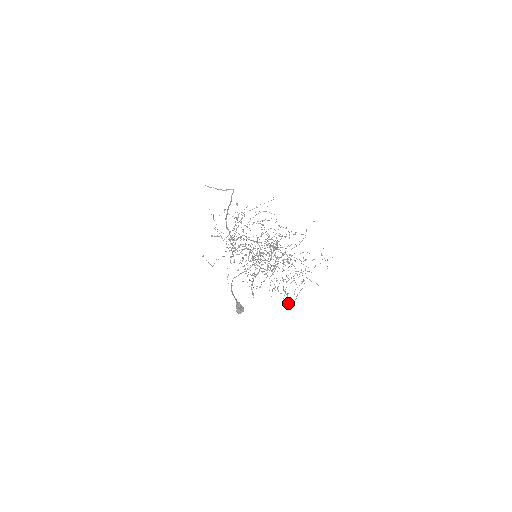
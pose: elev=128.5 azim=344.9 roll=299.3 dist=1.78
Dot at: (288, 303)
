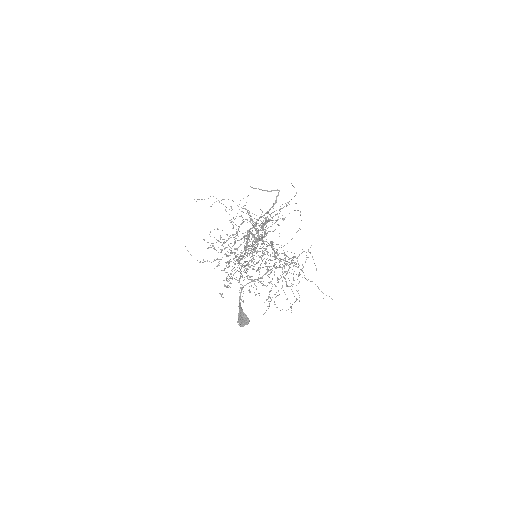
Dot at: (265, 312)
